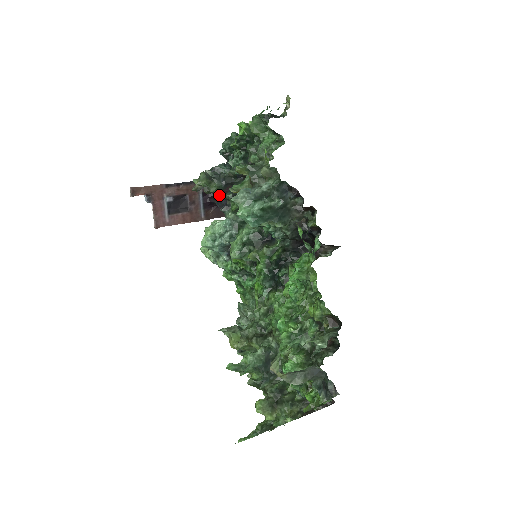
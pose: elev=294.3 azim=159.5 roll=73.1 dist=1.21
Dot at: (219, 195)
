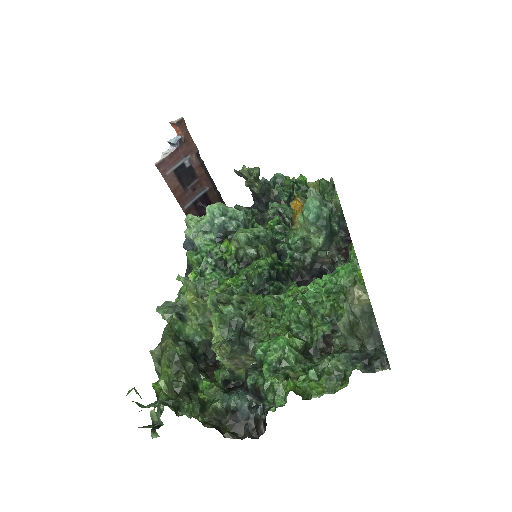
Dot at: occluded
